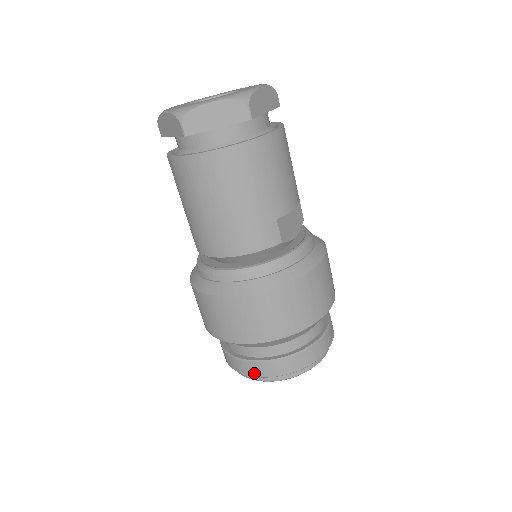
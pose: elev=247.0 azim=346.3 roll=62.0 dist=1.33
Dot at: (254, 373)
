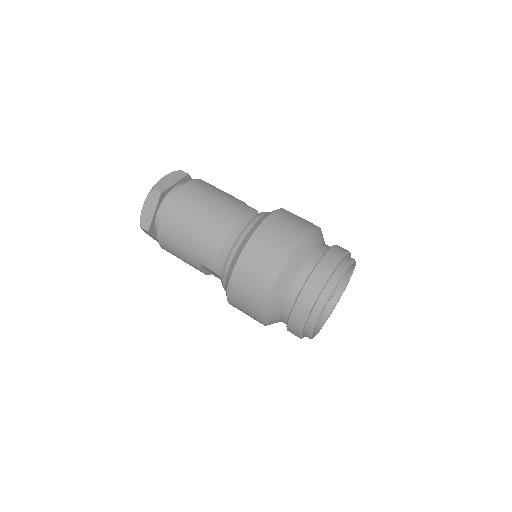
Dot at: (322, 280)
